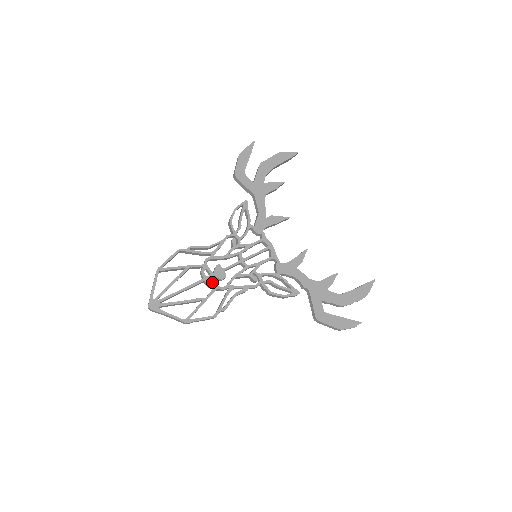
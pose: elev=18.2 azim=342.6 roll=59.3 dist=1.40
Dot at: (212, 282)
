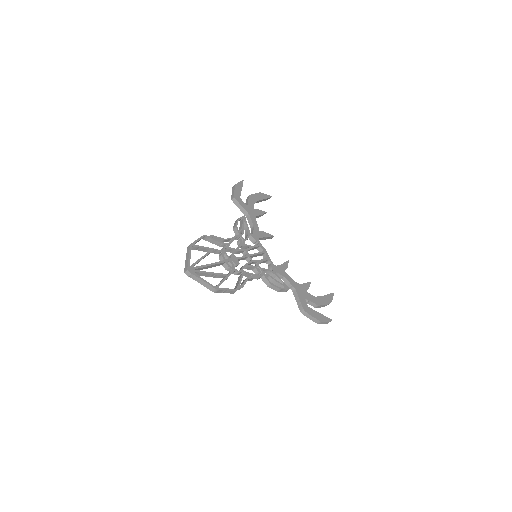
Dot at: occluded
